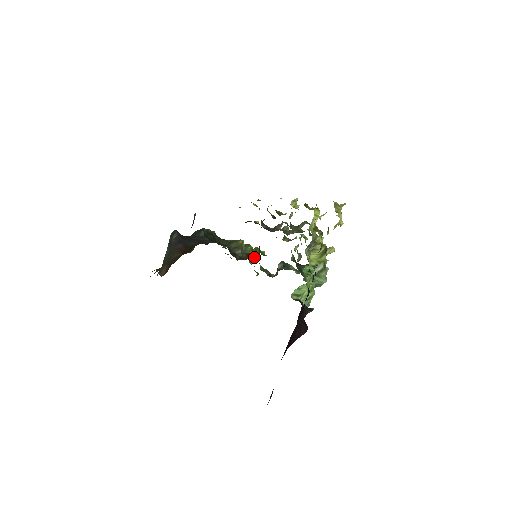
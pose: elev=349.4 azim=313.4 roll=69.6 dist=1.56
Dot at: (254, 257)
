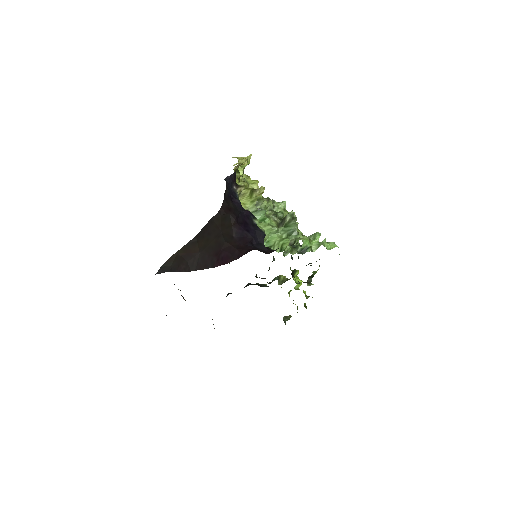
Dot at: occluded
